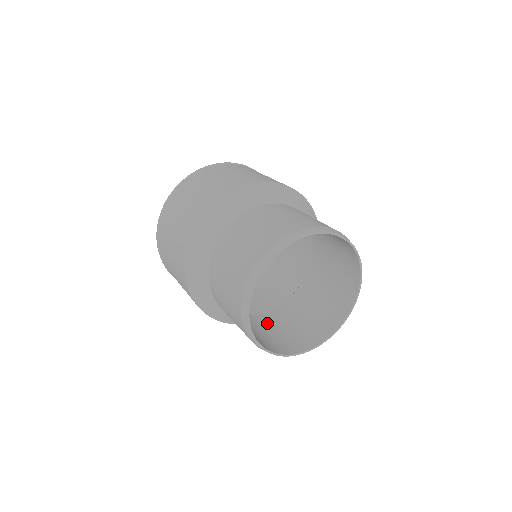
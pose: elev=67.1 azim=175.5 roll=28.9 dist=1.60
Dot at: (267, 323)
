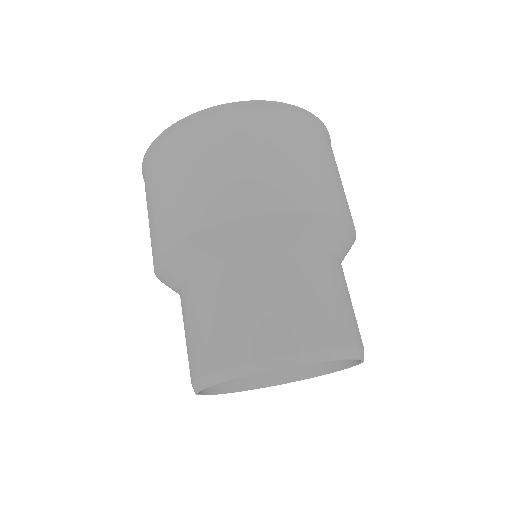
Dot at: occluded
